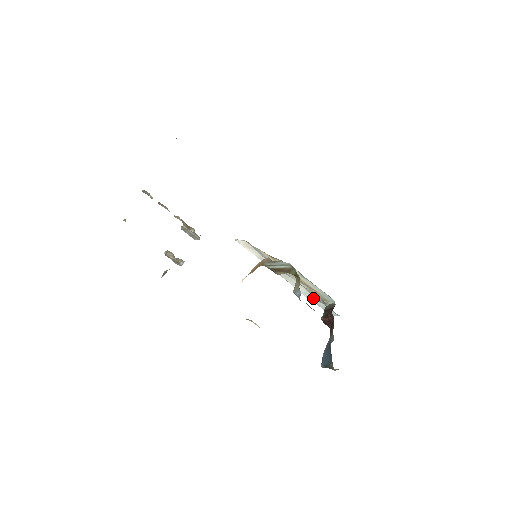
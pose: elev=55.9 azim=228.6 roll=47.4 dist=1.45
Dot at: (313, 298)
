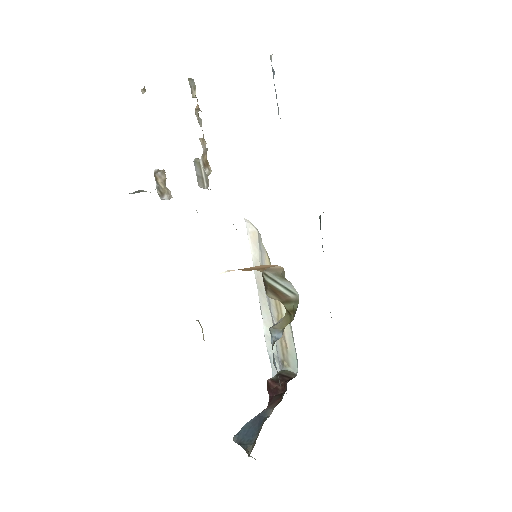
Dot at: (273, 349)
